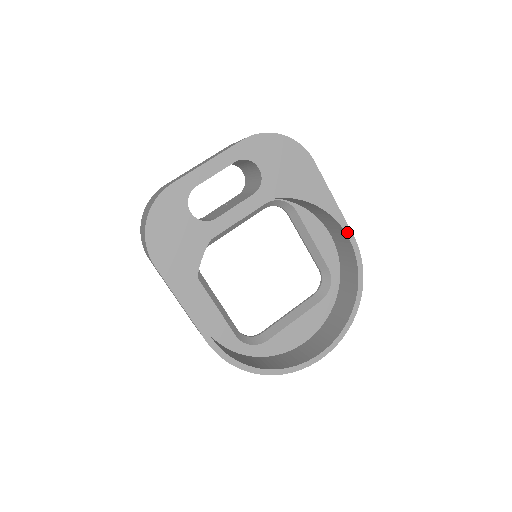
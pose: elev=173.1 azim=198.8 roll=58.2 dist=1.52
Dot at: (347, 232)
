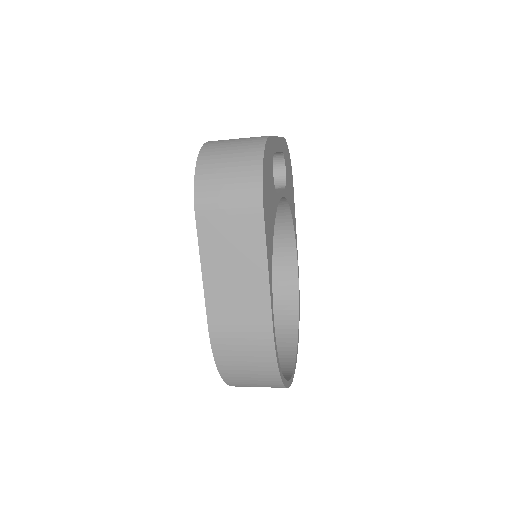
Dot at: (297, 259)
